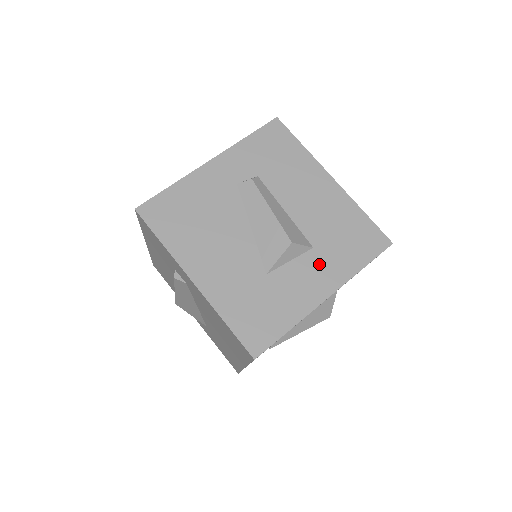
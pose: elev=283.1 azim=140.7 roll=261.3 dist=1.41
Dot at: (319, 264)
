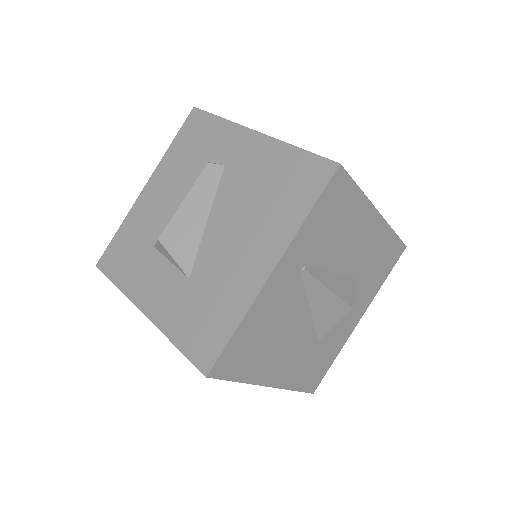
Dot at: occluded
